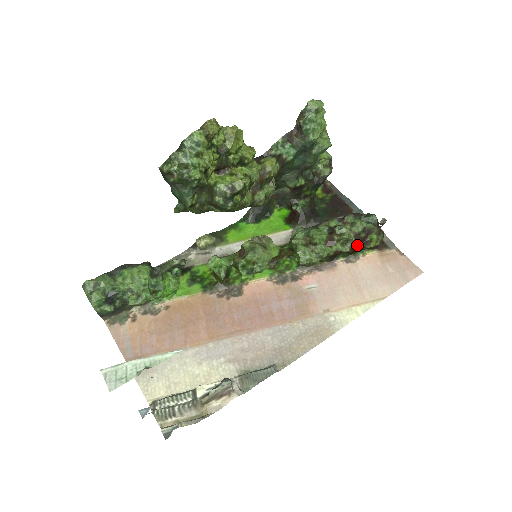
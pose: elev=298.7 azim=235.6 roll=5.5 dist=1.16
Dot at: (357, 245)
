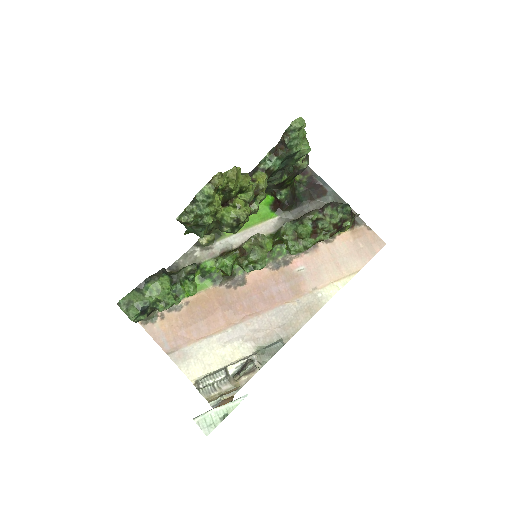
Dot at: (335, 232)
